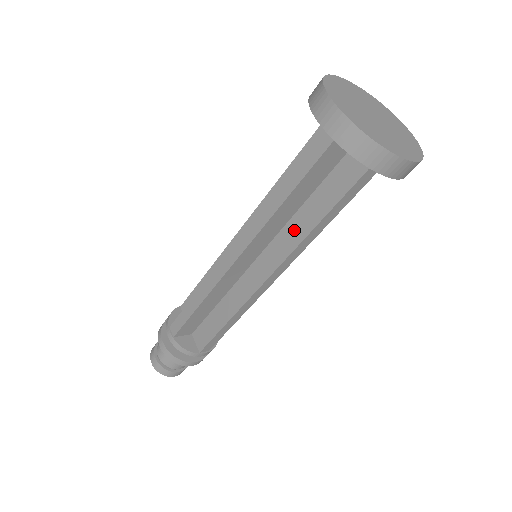
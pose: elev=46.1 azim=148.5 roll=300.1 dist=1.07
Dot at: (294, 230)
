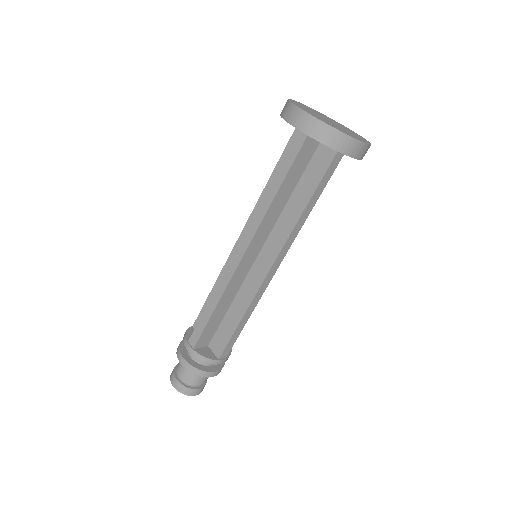
Dot at: (285, 221)
